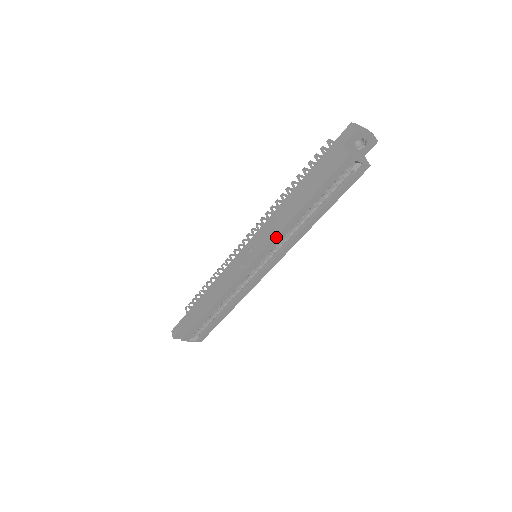
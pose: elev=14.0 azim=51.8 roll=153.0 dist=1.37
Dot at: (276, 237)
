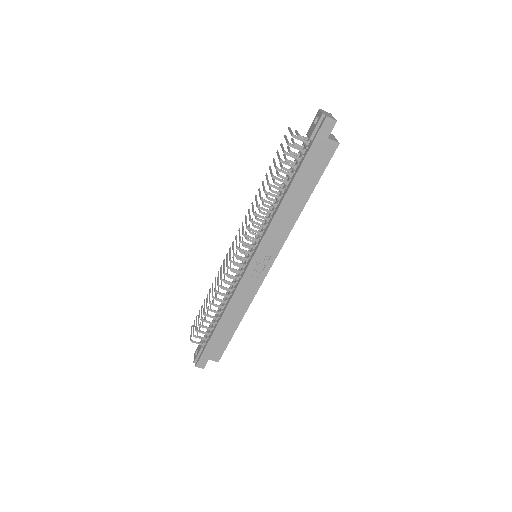
Dot at: (289, 233)
